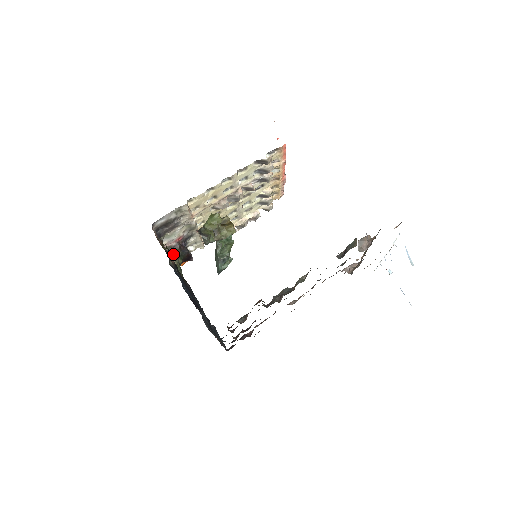
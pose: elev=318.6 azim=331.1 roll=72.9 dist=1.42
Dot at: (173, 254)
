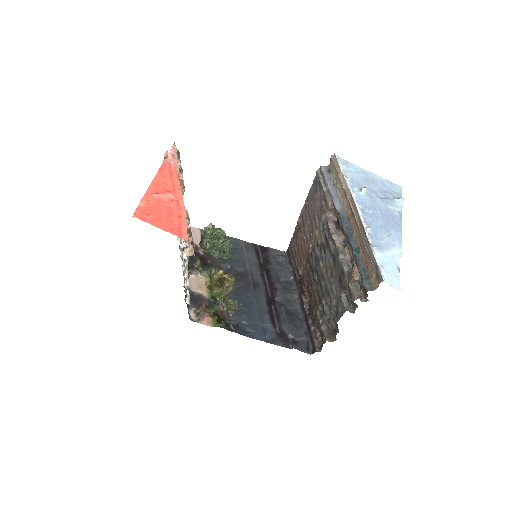
Dot at: (192, 268)
